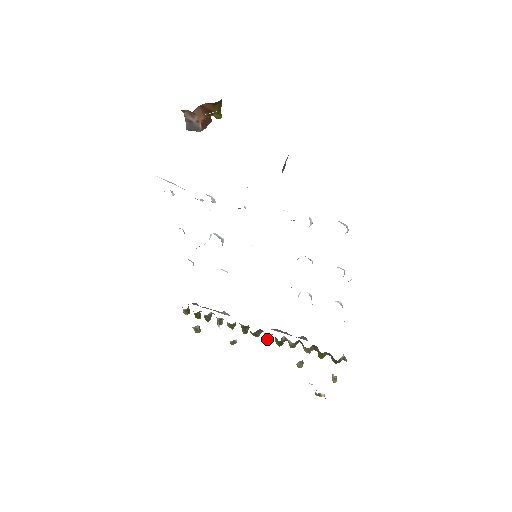
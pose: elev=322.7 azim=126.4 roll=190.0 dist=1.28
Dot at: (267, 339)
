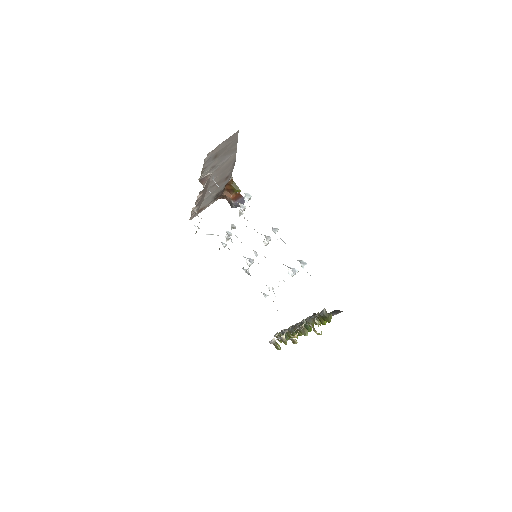
Dot at: occluded
